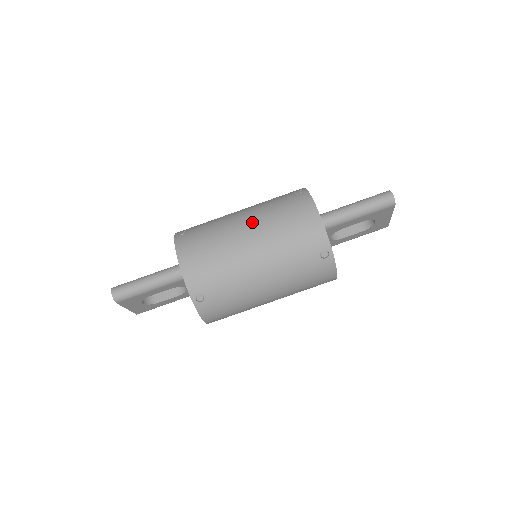
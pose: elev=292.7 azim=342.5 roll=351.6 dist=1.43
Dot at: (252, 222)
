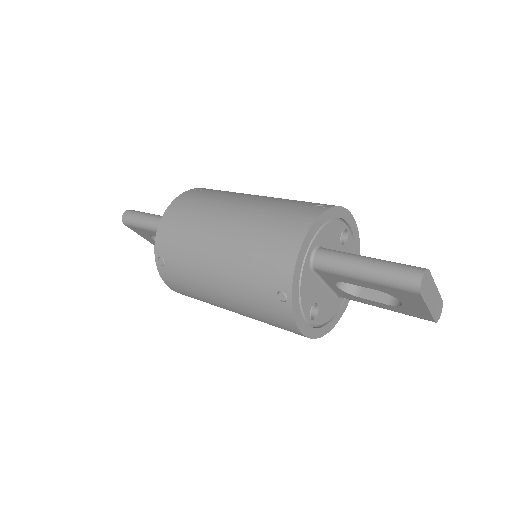
Dot at: (242, 212)
